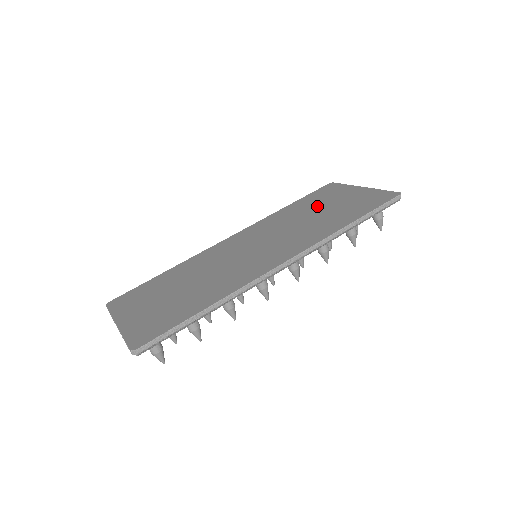
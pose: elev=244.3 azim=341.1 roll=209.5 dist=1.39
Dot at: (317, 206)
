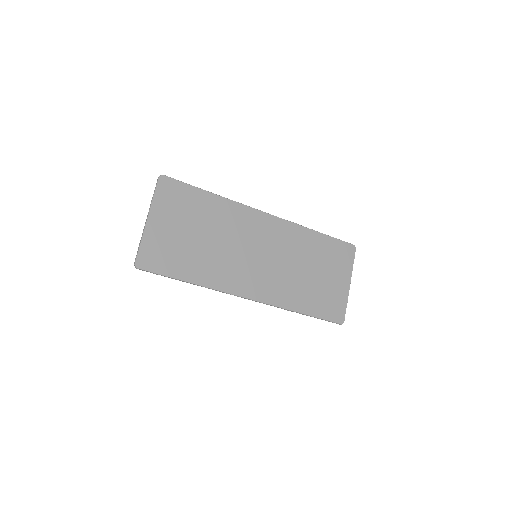
Dot at: (320, 264)
